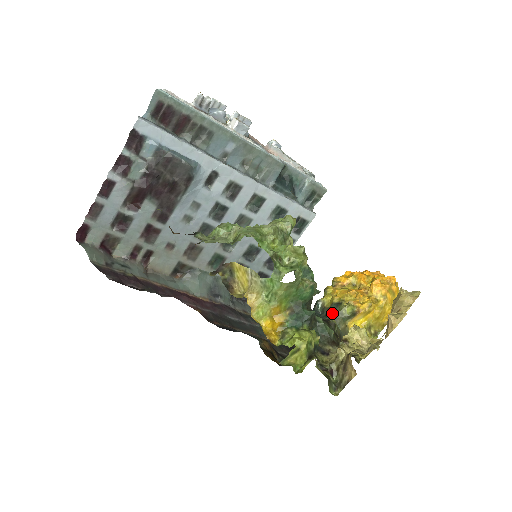
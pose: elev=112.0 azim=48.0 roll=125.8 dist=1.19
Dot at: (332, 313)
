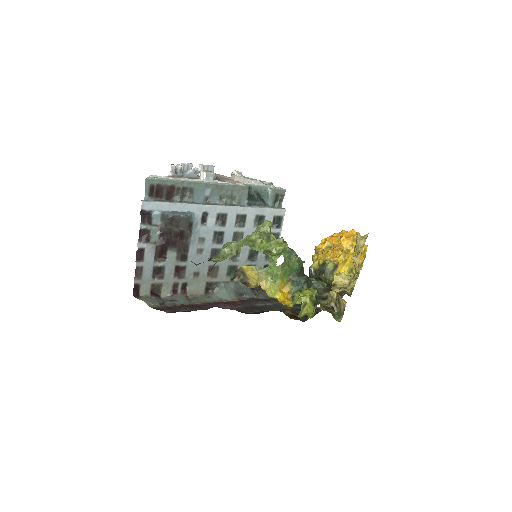
Dot at: (322, 272)
